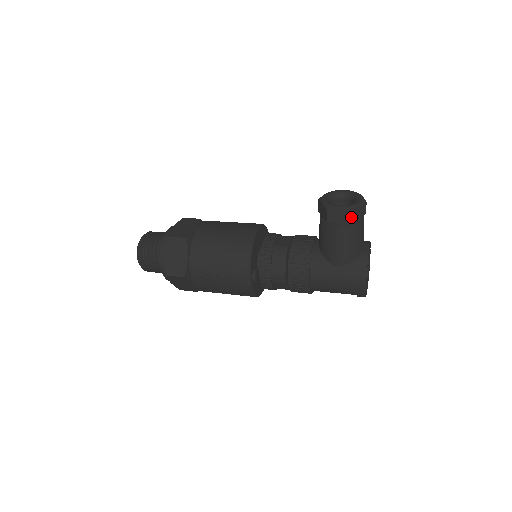
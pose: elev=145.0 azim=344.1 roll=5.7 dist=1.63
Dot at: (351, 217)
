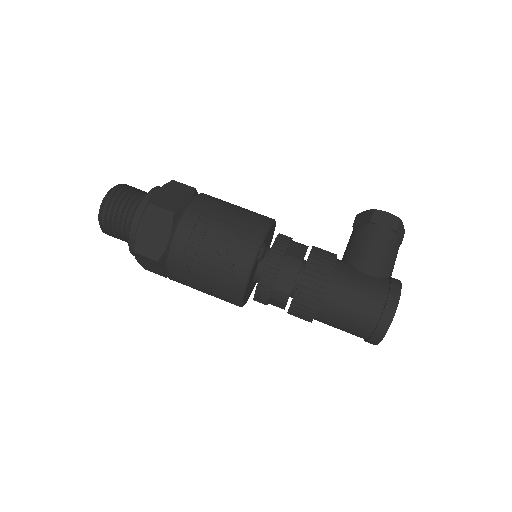
Dot at: (397, 224)
